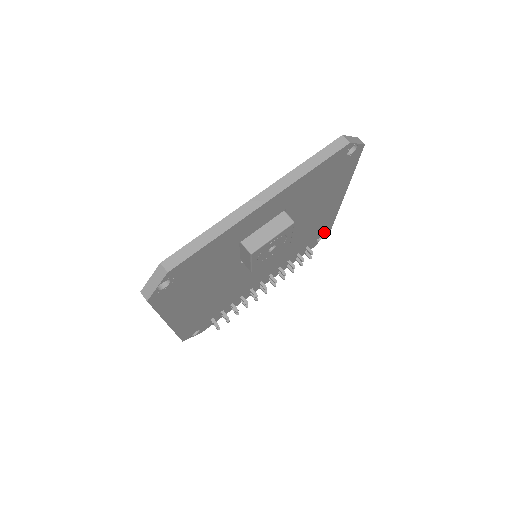
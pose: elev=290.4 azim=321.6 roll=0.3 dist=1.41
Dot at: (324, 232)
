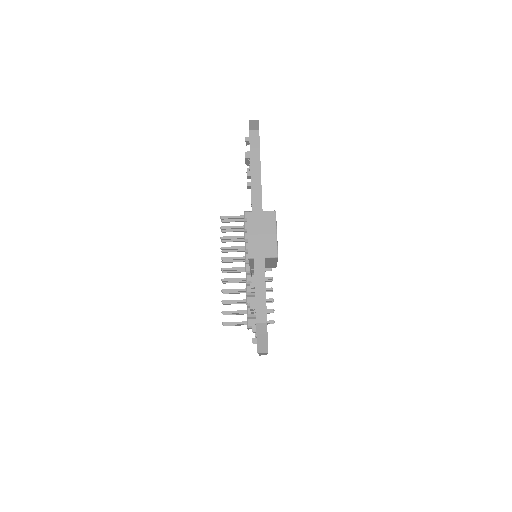
Dot at: occluded
